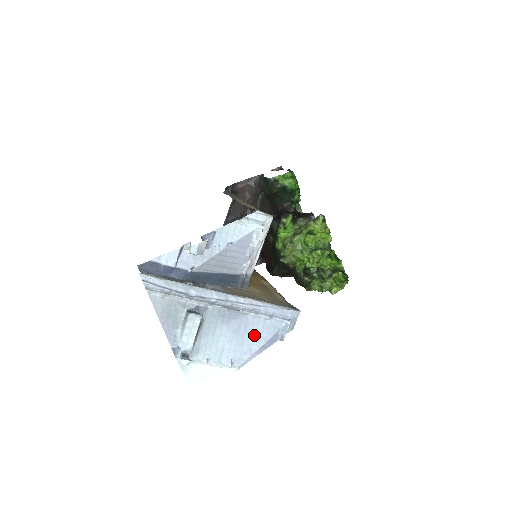
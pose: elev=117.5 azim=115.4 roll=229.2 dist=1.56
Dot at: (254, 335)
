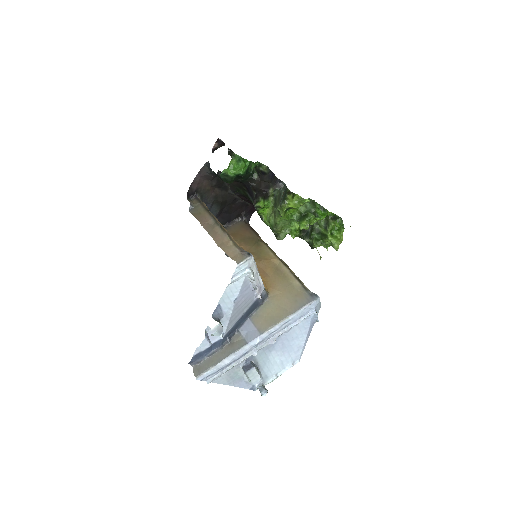
Dot at: (296, 338)
